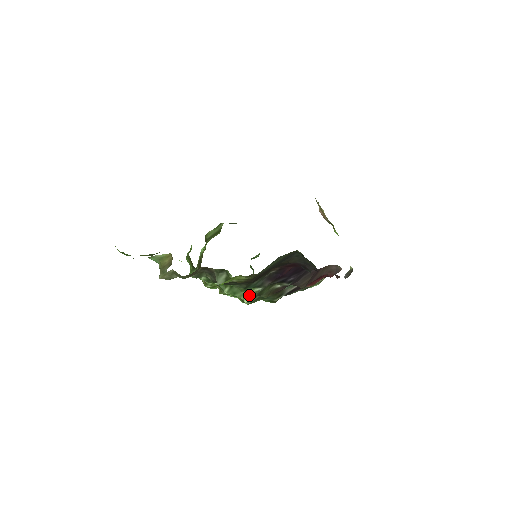
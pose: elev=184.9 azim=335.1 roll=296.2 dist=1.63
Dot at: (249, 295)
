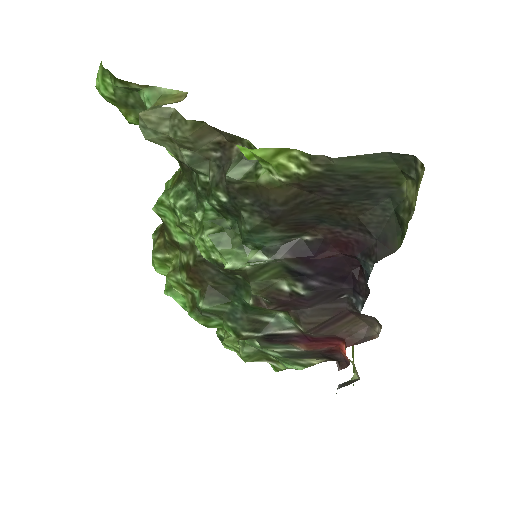
Dot at: (240, 259)
